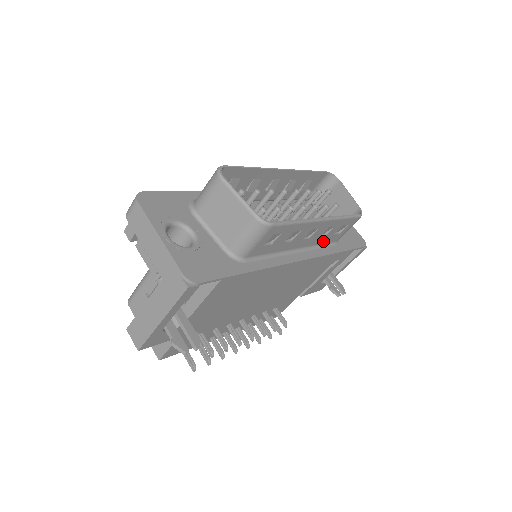
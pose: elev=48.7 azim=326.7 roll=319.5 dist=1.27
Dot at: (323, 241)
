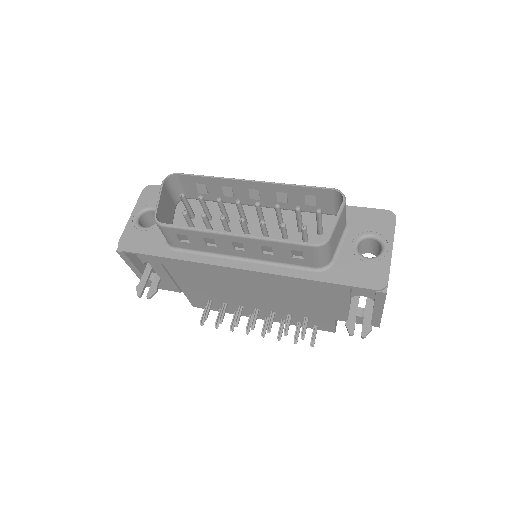
Dot at: (283, 260)
